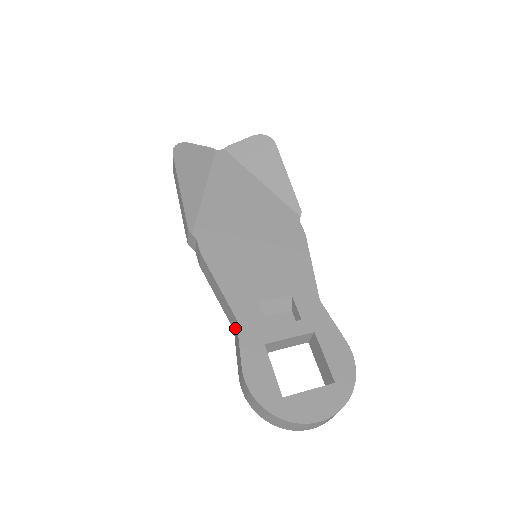
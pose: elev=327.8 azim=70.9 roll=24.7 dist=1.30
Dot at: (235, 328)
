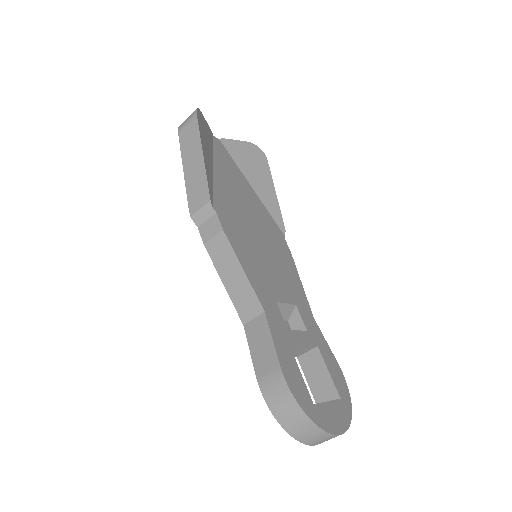
Dot at: (255, 322)
